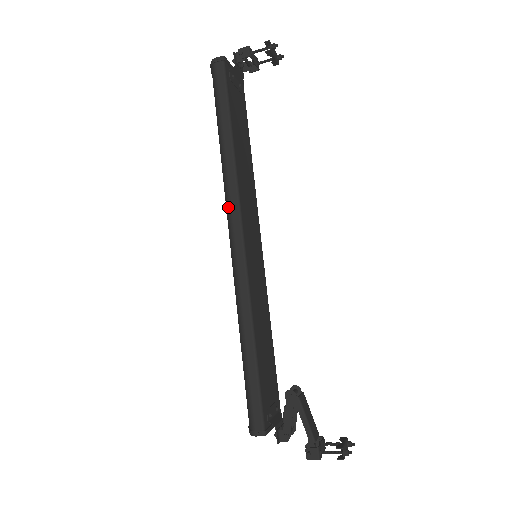
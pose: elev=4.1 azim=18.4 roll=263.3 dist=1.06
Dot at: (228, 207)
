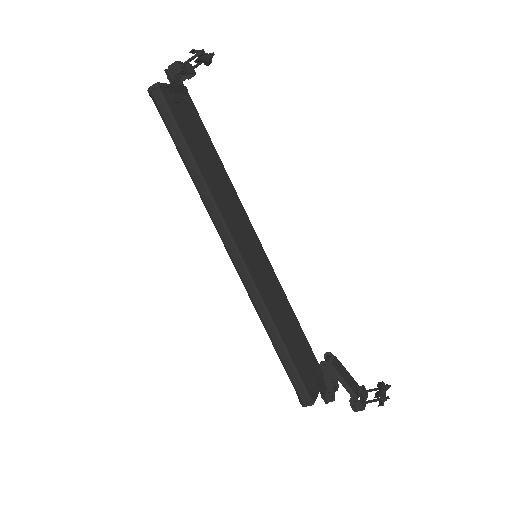
Dot at: (215, 226)
